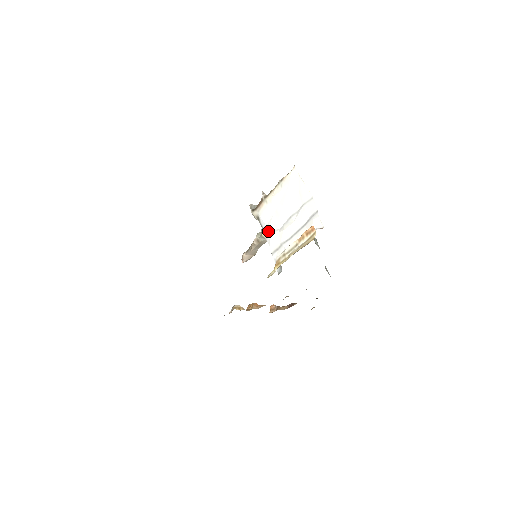
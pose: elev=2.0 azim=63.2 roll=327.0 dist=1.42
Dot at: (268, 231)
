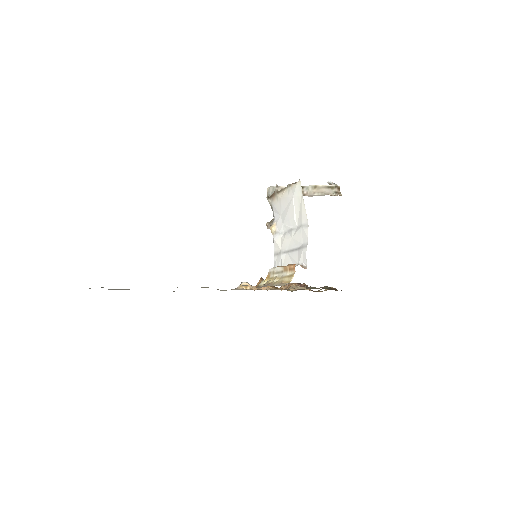
Dot at: (274, 229)
